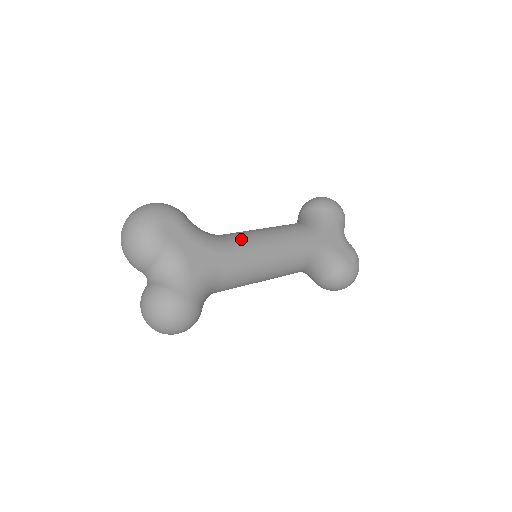
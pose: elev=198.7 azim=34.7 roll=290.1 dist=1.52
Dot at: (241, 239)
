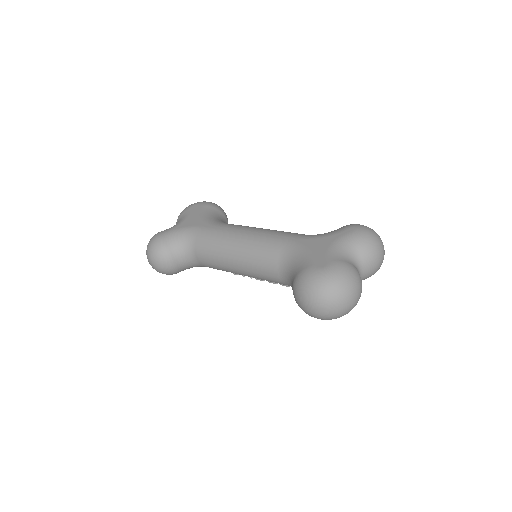
Dot at: (233, 224)
